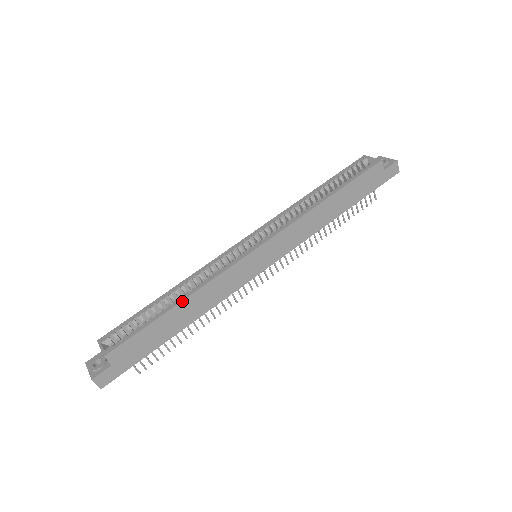
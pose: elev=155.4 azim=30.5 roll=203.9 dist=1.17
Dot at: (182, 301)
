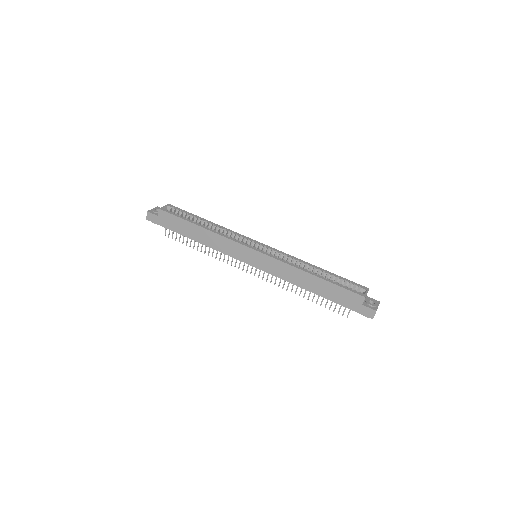
Dot at: (204, 228)
